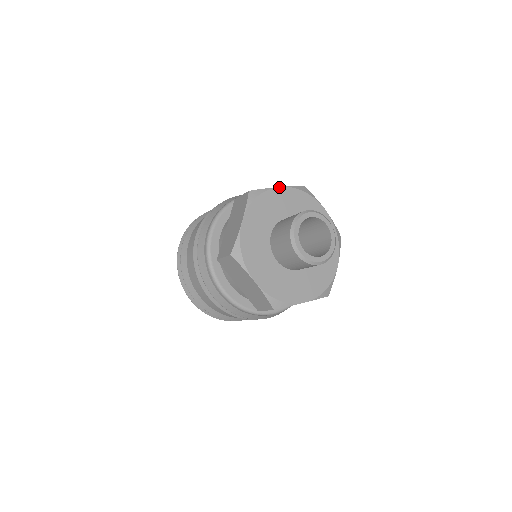
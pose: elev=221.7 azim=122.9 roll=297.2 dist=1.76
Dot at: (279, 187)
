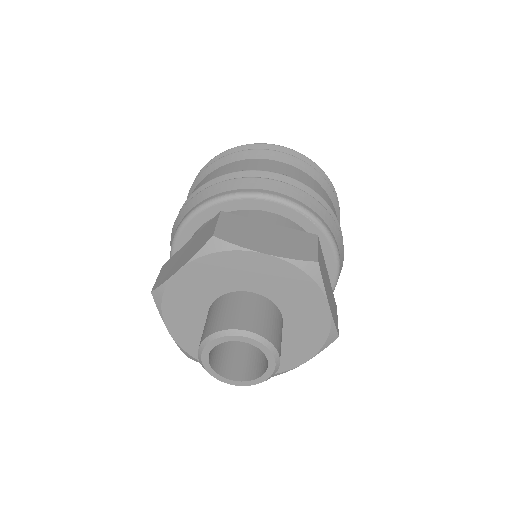
Dot at: (177, 272)
